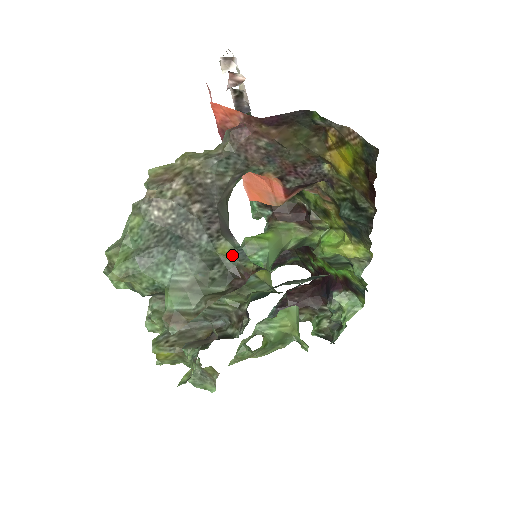
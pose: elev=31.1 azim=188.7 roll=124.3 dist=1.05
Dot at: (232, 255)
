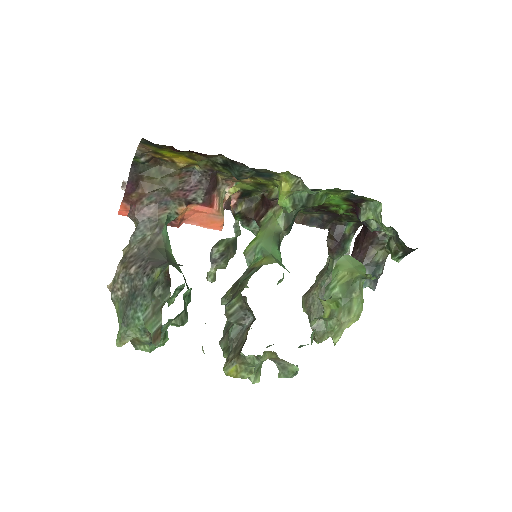
Dot at: (161, 273)
